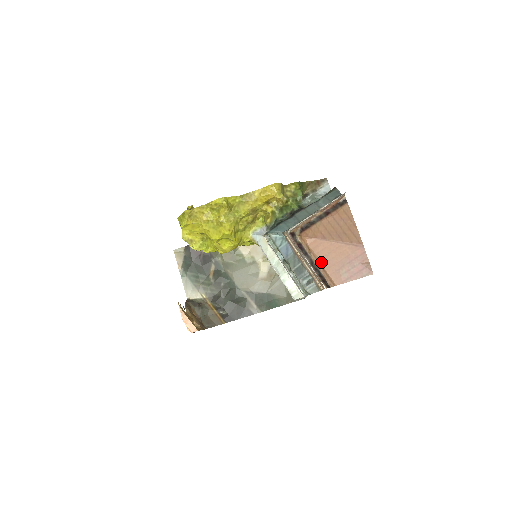
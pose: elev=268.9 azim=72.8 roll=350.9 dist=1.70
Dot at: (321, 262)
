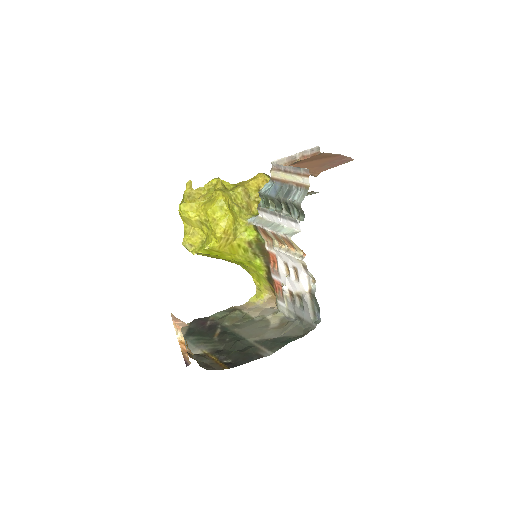
Dot at: occluded
